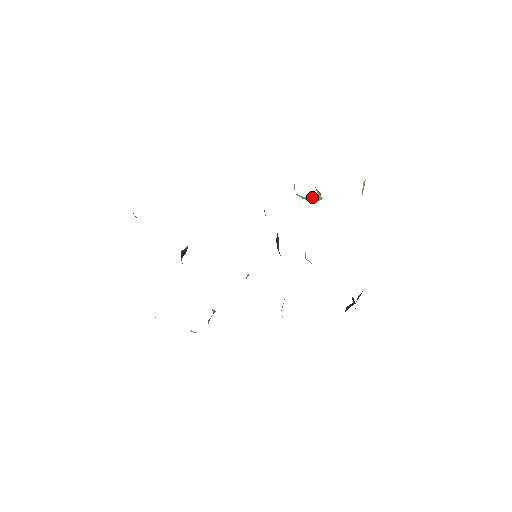
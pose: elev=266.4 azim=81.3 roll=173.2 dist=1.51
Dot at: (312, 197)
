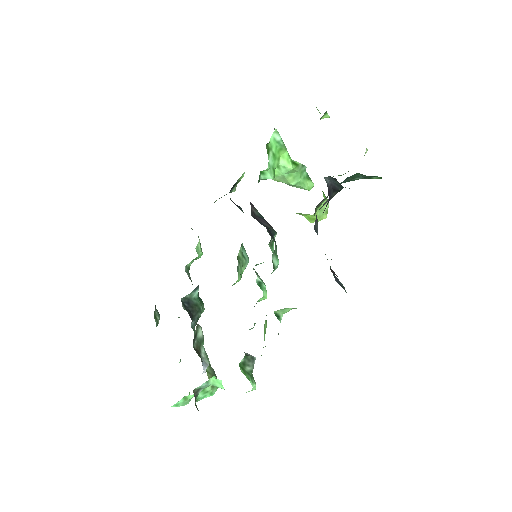
Dot at: (312, 184)
